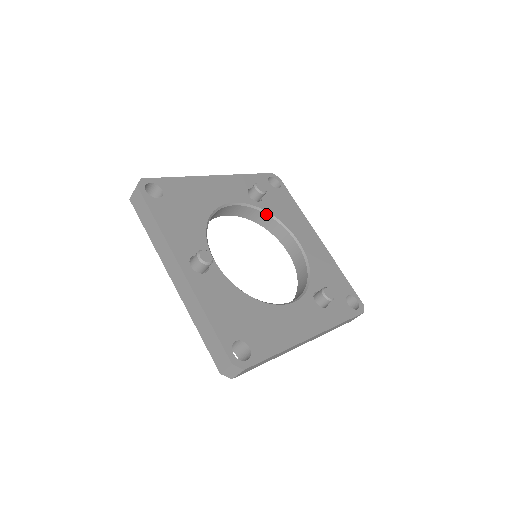
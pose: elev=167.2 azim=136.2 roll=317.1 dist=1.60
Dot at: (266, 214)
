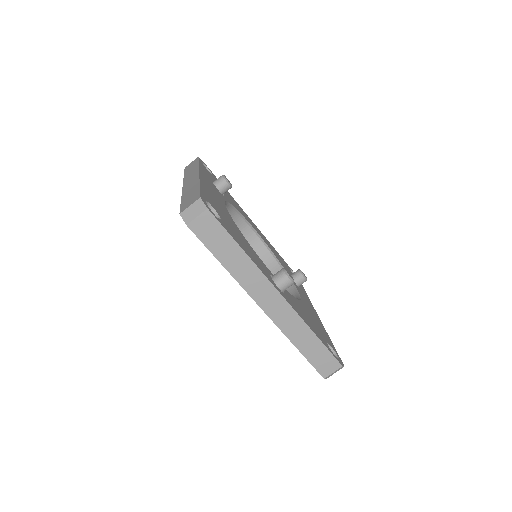
Dot at: (232, 208)
